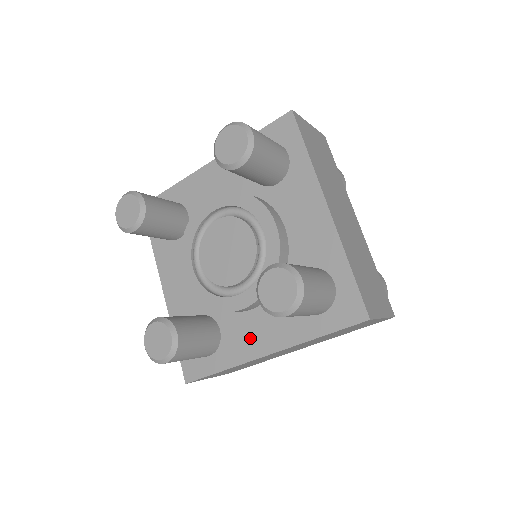
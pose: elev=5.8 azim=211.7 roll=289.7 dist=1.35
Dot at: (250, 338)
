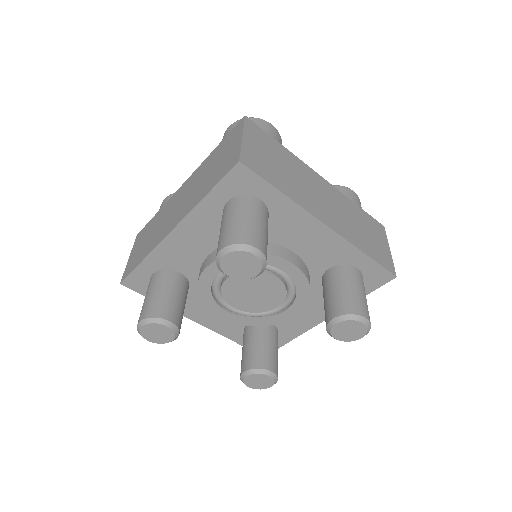
Dot at: (200, 311)
